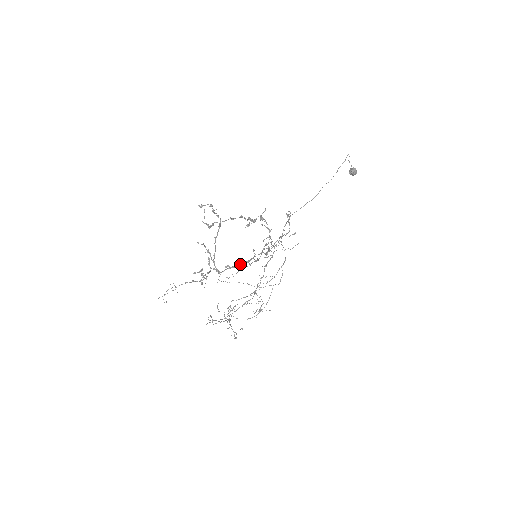
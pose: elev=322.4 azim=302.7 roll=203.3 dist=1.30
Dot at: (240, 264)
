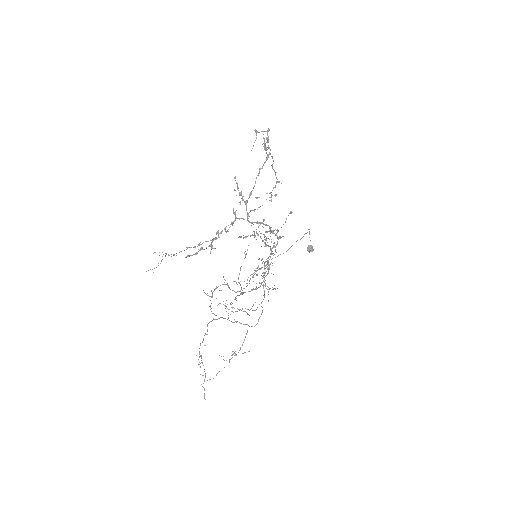
Dot at: (265, 224)
